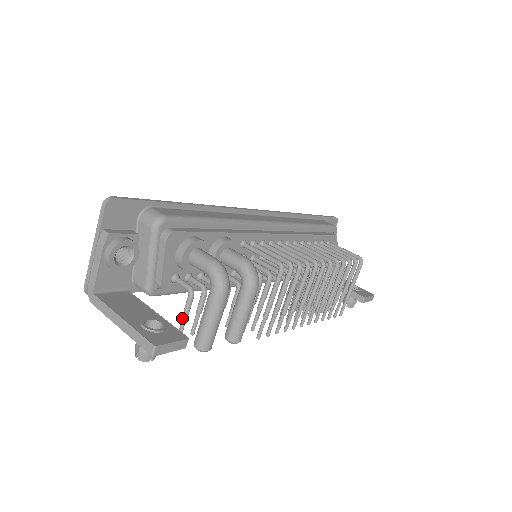
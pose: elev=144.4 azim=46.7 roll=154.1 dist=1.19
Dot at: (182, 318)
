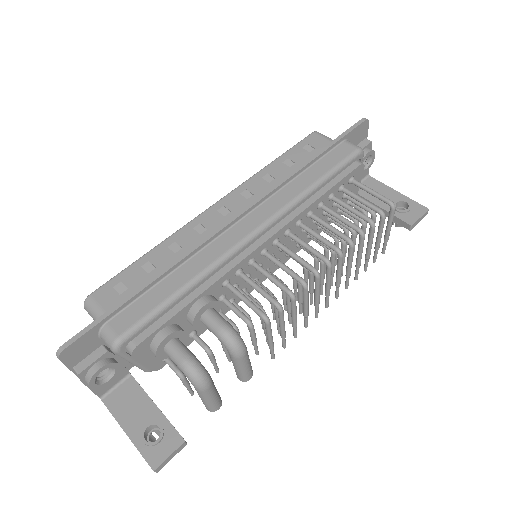
Dot at: (186, 387)
